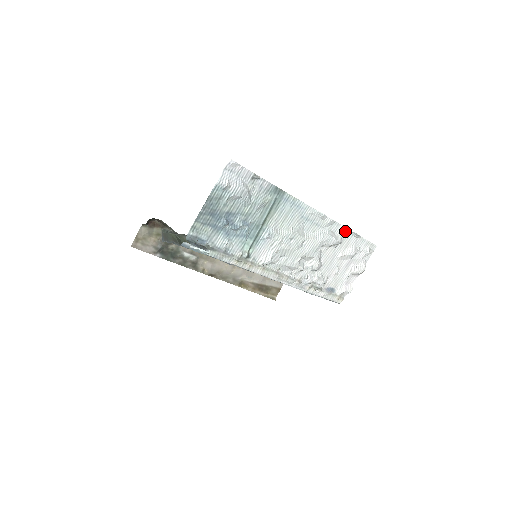
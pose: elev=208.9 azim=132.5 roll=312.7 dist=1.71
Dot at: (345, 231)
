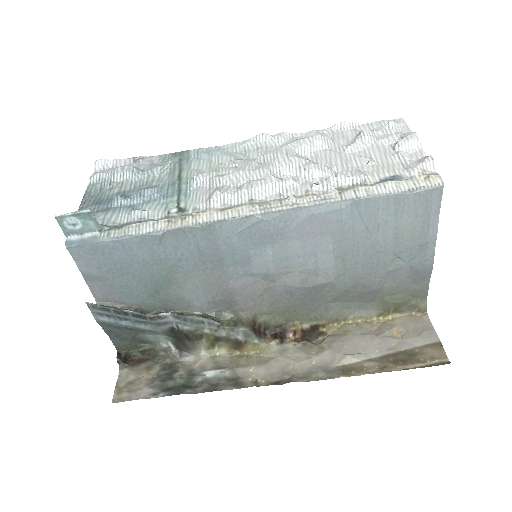
Dot at: (322, 133)
